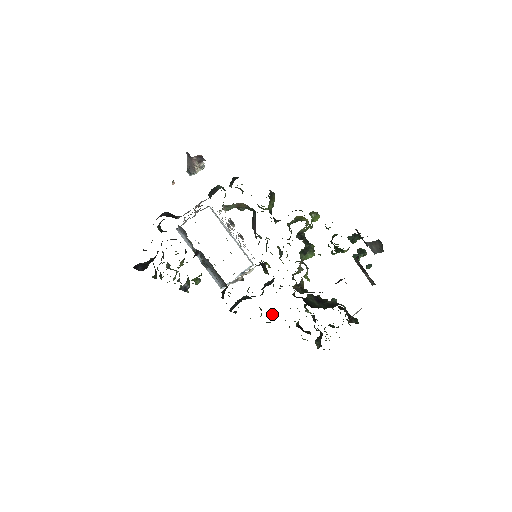
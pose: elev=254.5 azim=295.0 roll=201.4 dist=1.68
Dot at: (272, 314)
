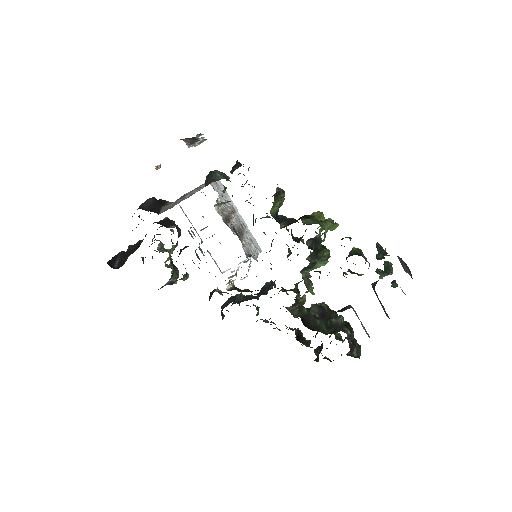
Dot at: occluded
